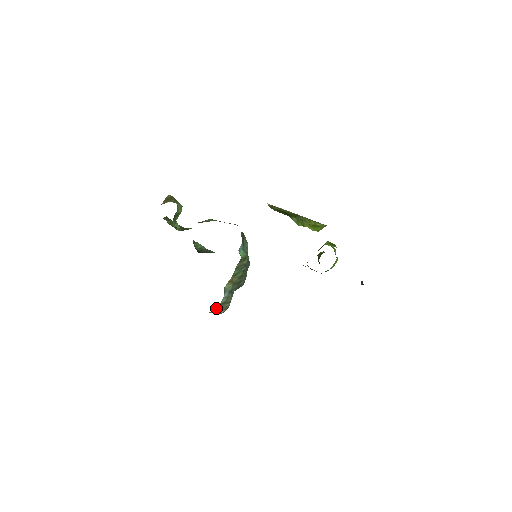
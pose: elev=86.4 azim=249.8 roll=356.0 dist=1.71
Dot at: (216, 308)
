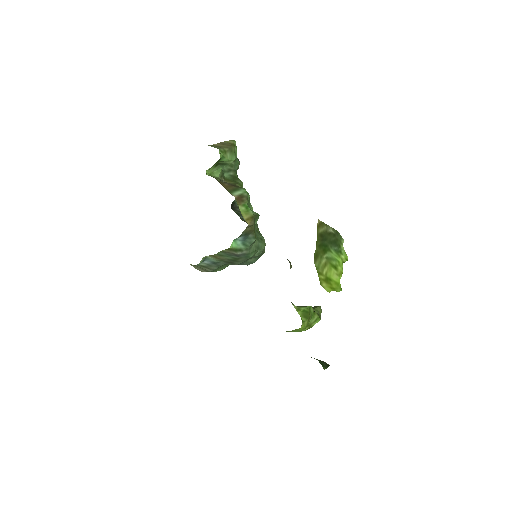
Dot at: occluded
